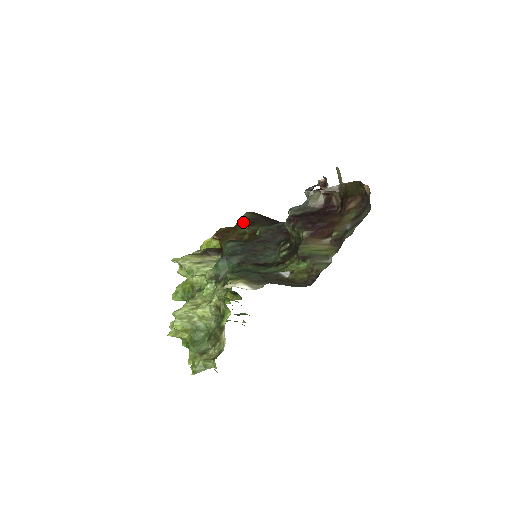
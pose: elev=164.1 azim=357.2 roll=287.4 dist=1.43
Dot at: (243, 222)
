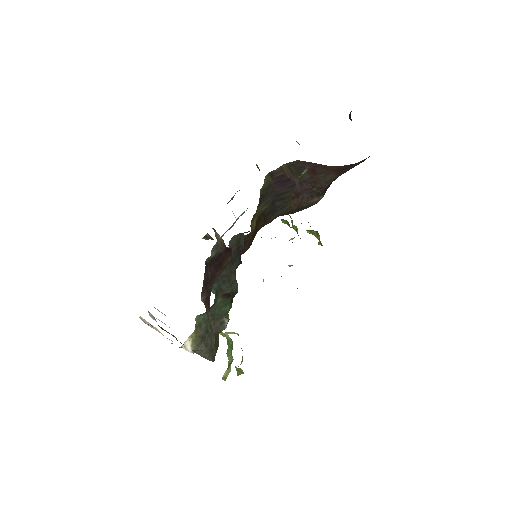
Dot at: occluded
